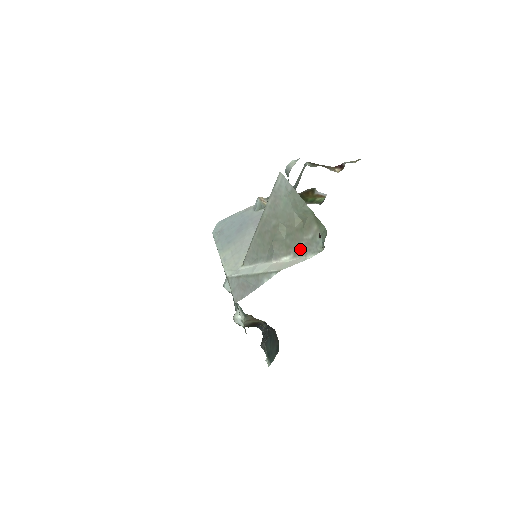
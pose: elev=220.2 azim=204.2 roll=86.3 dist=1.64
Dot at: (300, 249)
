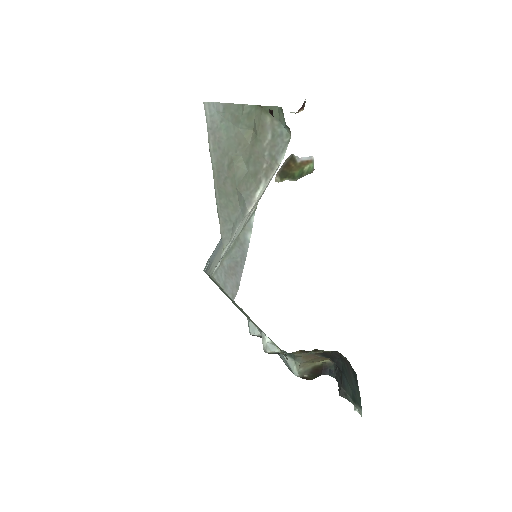
Dot at: (267, 163)
